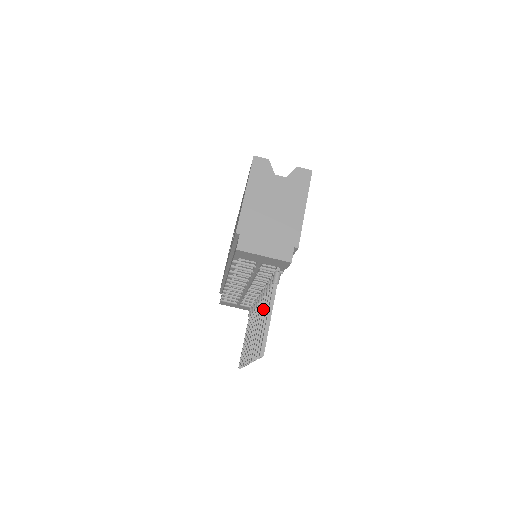
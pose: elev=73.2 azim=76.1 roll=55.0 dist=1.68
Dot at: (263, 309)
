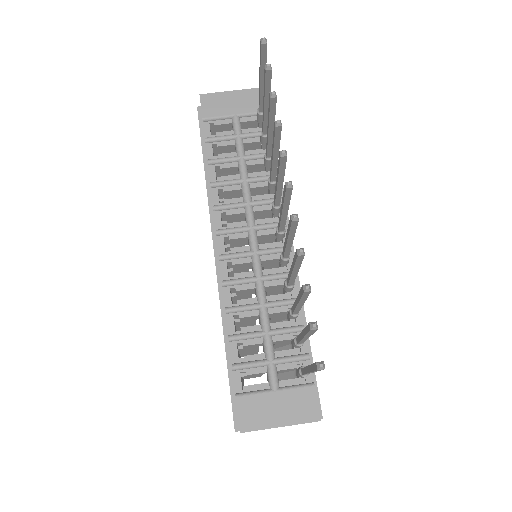
Dot at: (266, 143)
